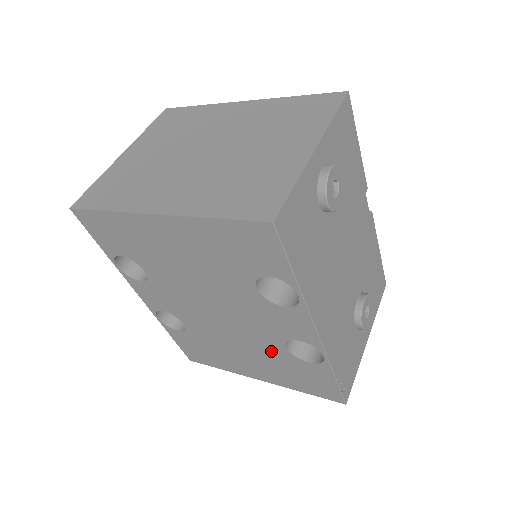
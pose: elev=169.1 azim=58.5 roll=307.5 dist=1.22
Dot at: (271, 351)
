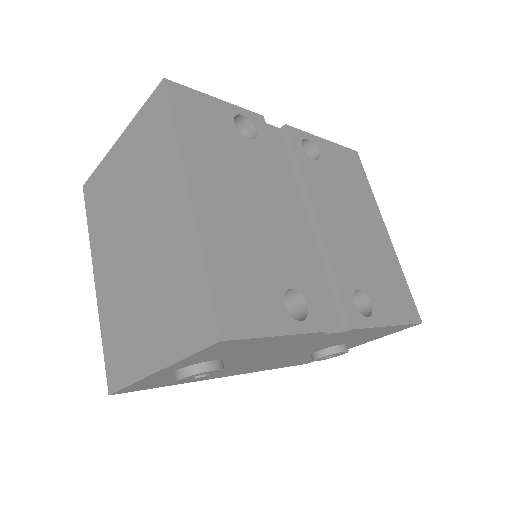
Dot at: occluded
